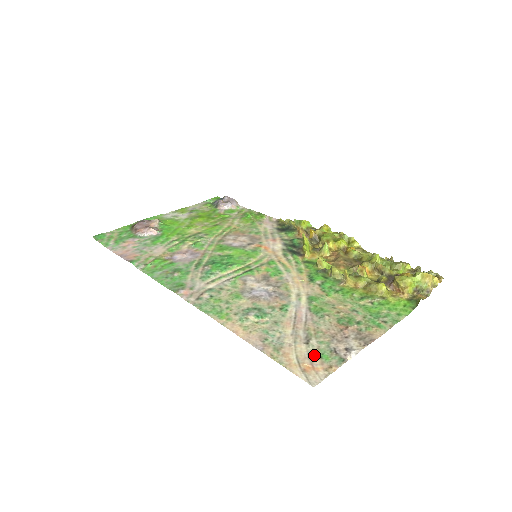
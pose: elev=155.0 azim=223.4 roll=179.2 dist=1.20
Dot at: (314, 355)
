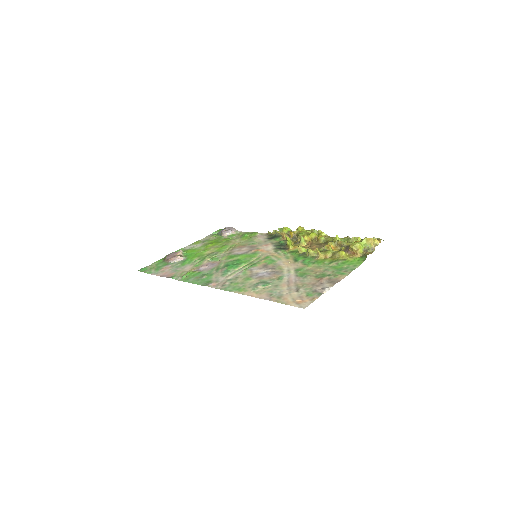
Dot at: (303, 295)
